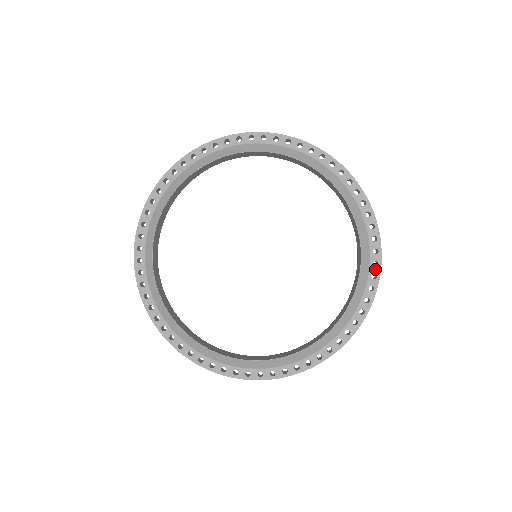
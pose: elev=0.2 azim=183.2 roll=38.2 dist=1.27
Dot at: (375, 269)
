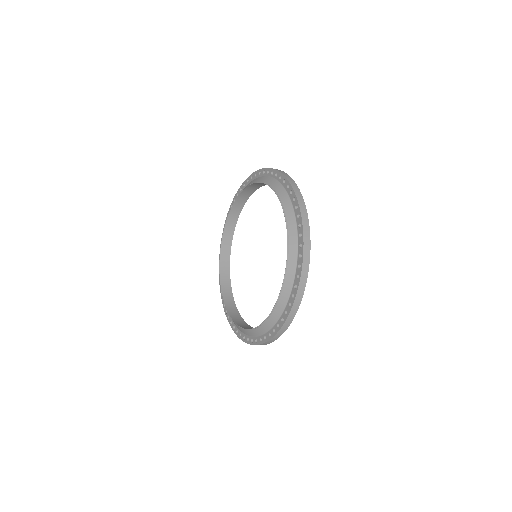
Dot at: (272, 333)
